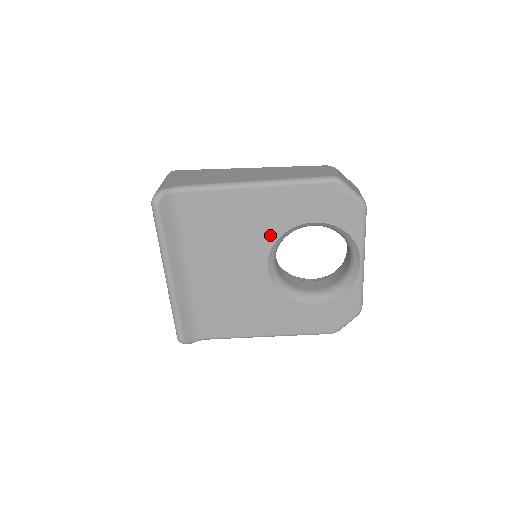
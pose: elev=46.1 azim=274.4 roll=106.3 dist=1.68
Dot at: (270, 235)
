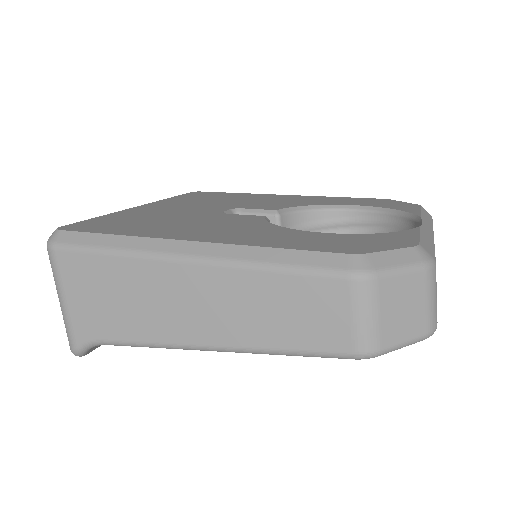
Dot at: occluded
